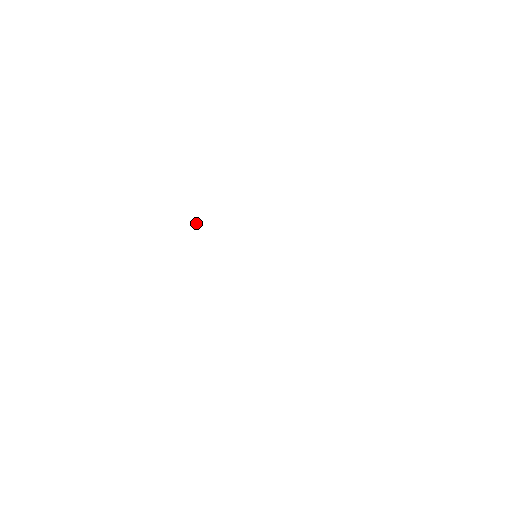
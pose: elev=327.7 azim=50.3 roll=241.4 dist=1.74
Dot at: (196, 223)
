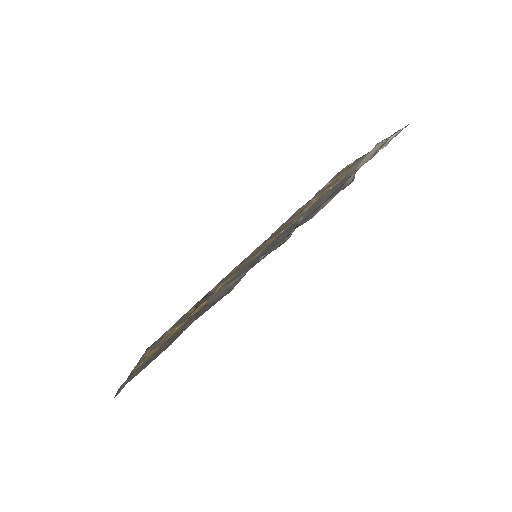
Dot at: occluded
